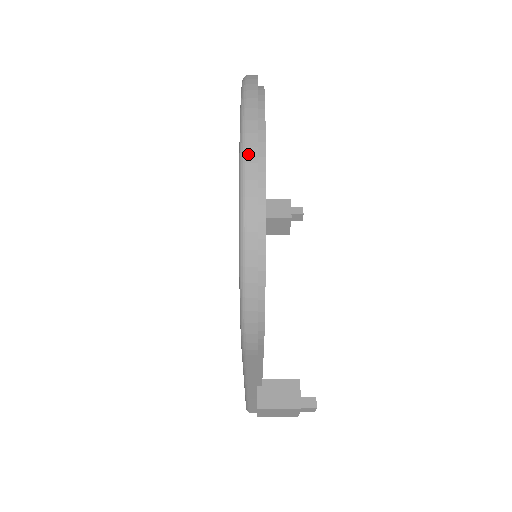
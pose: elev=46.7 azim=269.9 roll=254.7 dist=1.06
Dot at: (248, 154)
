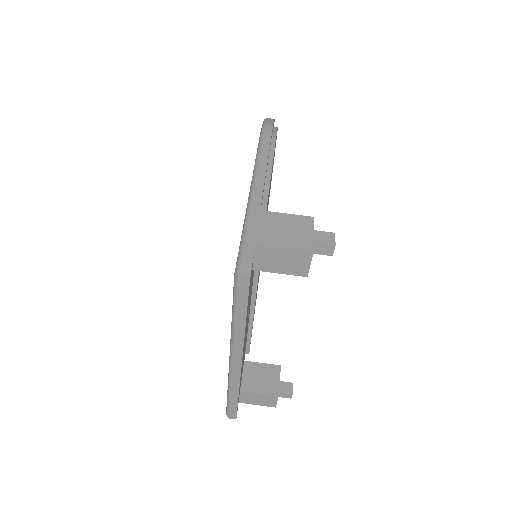
Dot at: occluded
